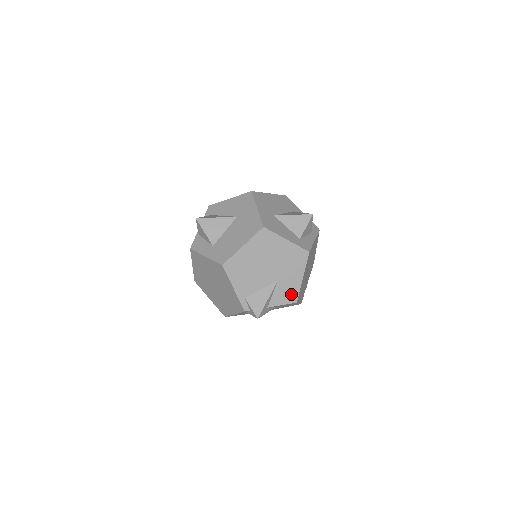
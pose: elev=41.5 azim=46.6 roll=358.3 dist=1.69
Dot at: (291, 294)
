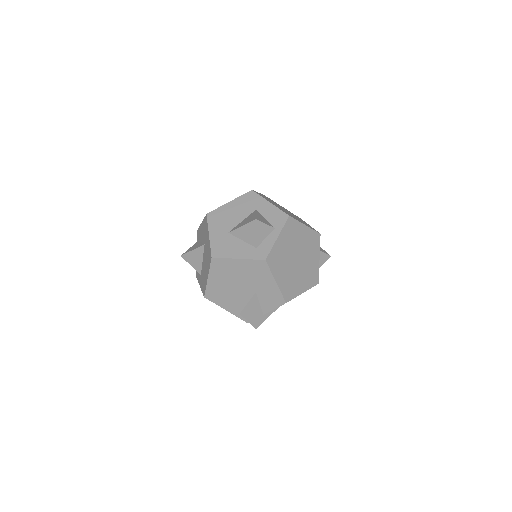
Dot at: (276, 298)
